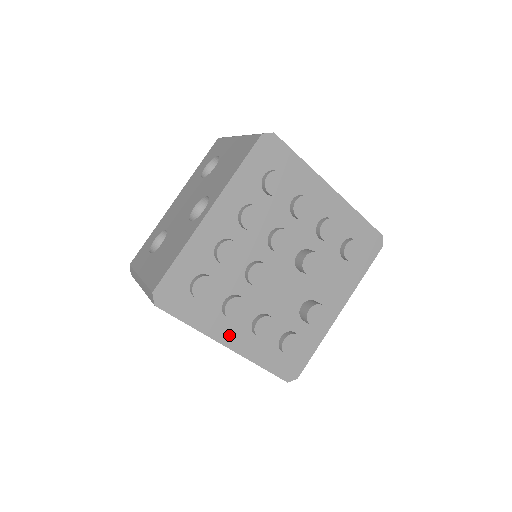
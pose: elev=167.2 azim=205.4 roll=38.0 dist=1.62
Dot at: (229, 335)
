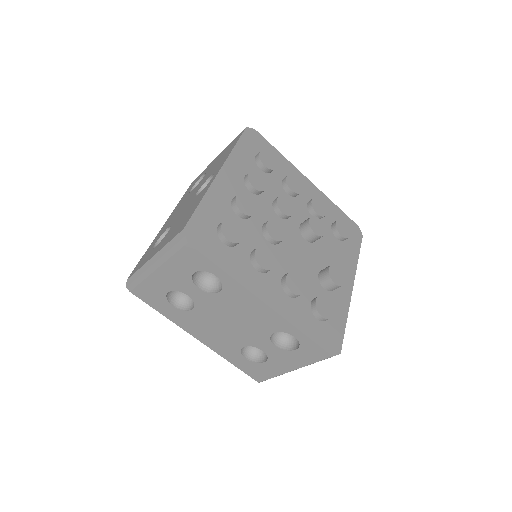
Dot at: (263, 290)
